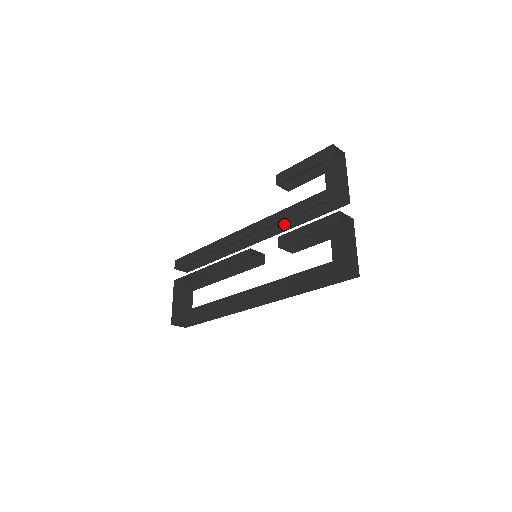
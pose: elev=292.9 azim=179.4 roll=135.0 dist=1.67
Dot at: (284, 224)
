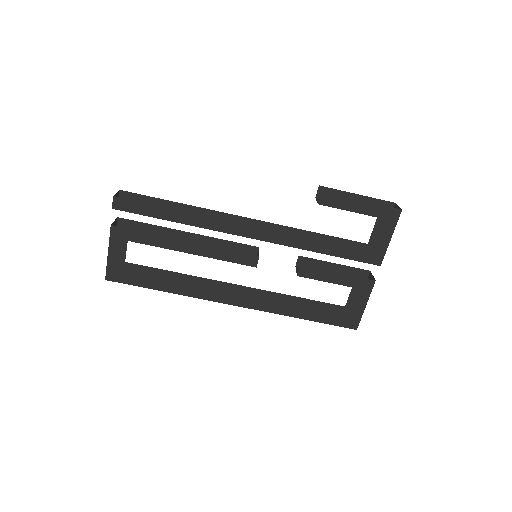
Dot at: (297, 232)
